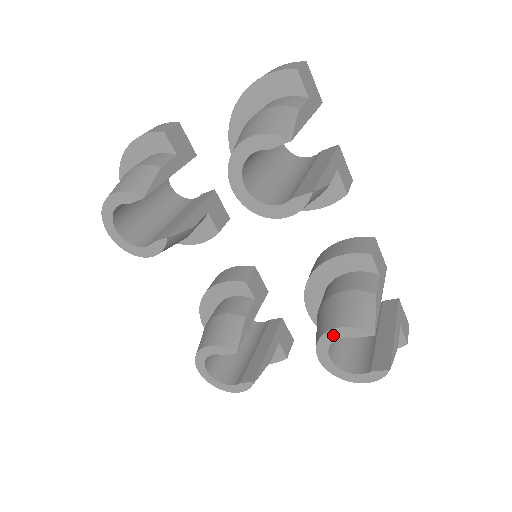
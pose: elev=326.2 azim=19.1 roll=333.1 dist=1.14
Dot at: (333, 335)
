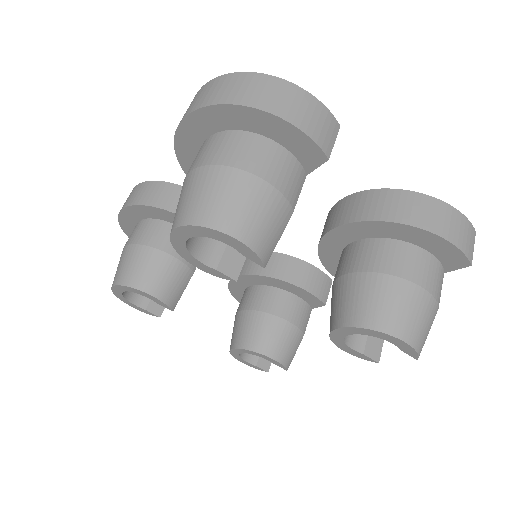
Dot at: (264, 357)
